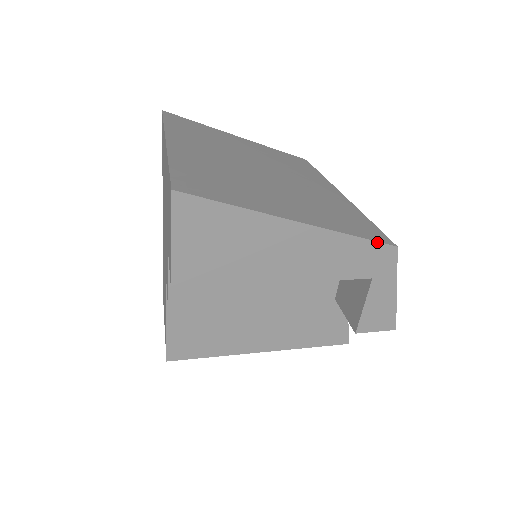
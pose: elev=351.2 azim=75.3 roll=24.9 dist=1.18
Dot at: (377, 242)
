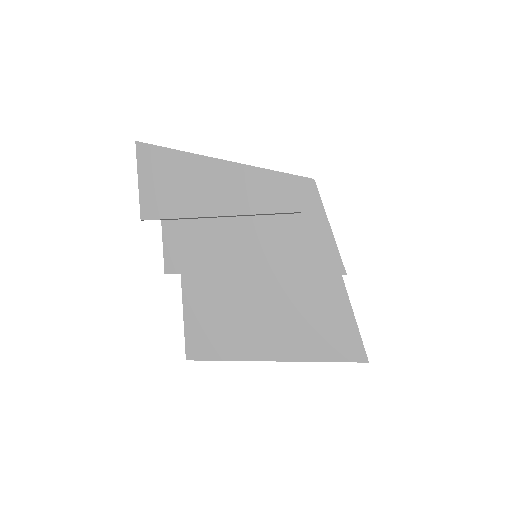
Dot at: (293, 175)
